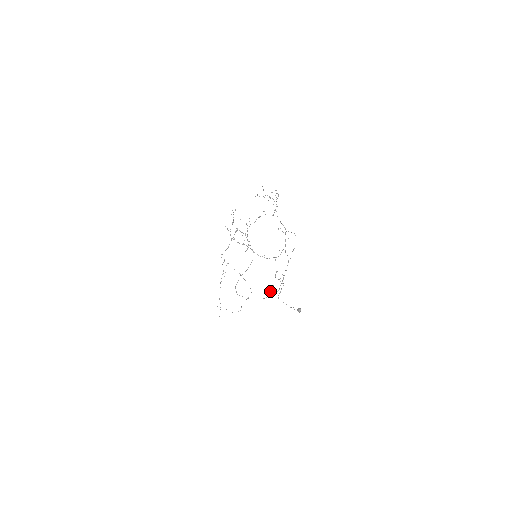
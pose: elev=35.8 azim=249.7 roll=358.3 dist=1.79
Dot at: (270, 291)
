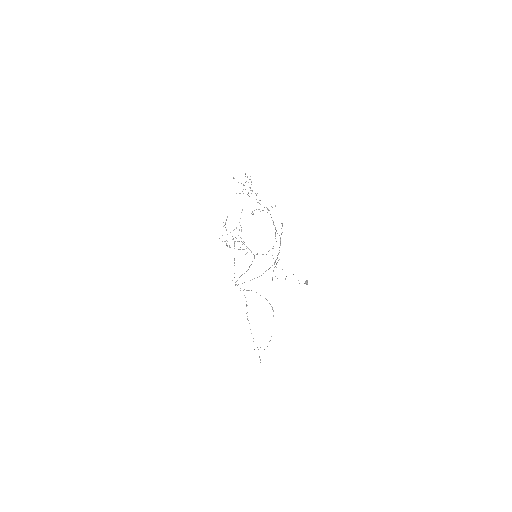
Dot at: occluded
